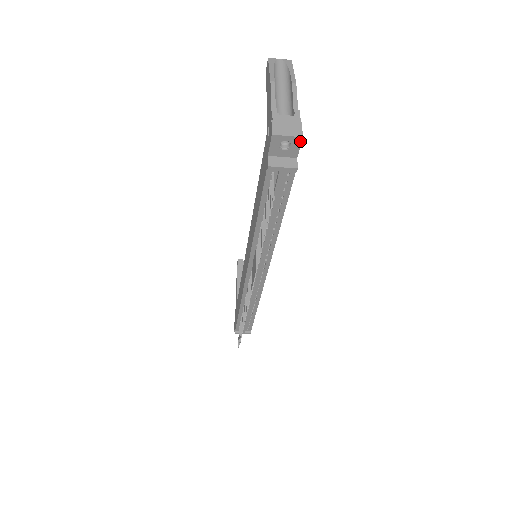
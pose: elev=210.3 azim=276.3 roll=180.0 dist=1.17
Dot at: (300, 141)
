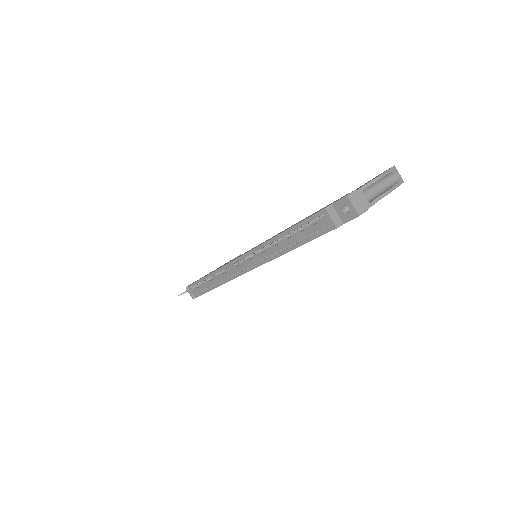
Dot at: (356, 217)
